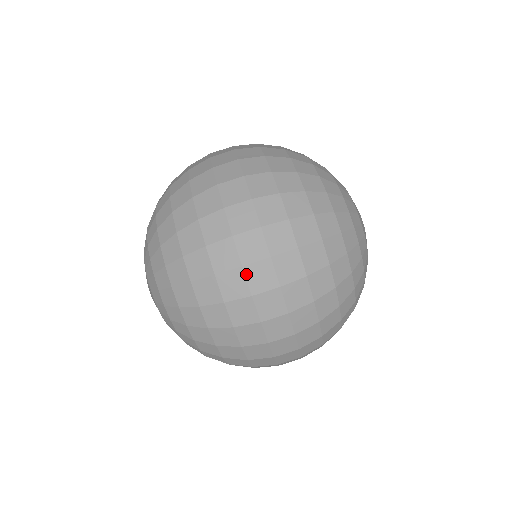
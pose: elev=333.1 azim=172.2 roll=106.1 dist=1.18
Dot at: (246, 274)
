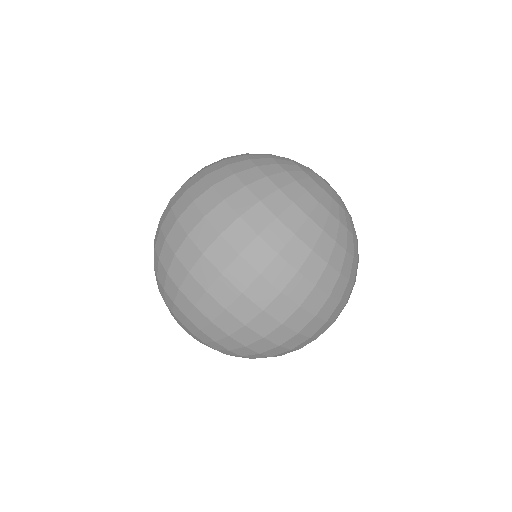
Dot at: (302, 334)
